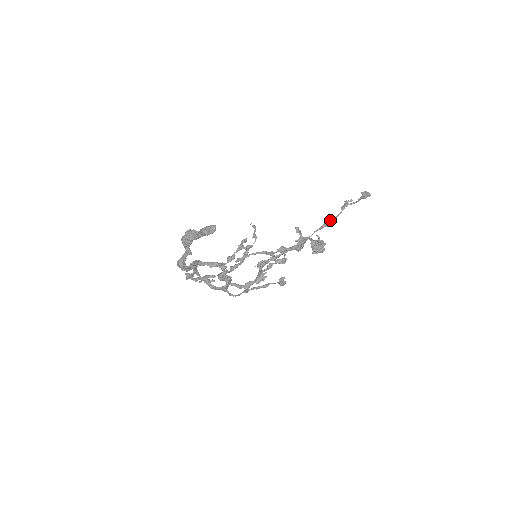
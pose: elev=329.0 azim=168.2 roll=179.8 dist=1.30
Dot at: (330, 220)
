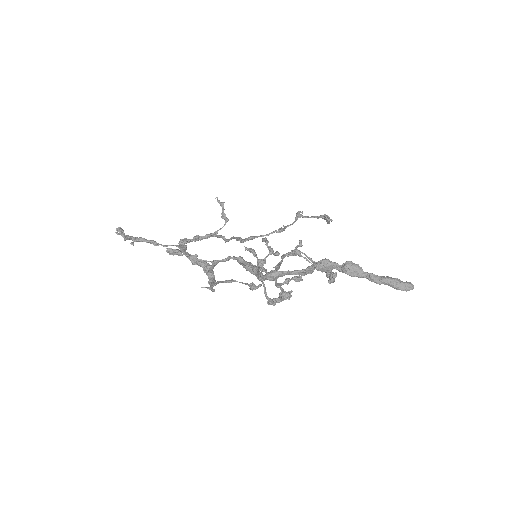
Dot at: (285, 226)
